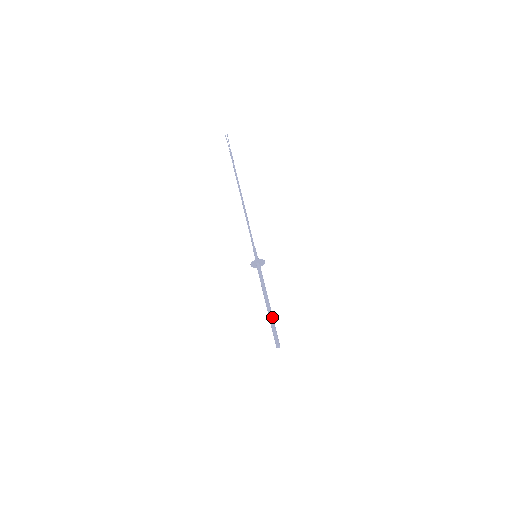
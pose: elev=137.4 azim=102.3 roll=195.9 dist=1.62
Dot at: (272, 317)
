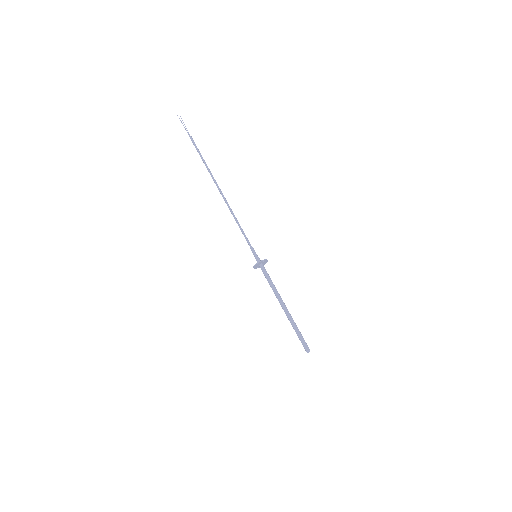
Dot at: occluded
